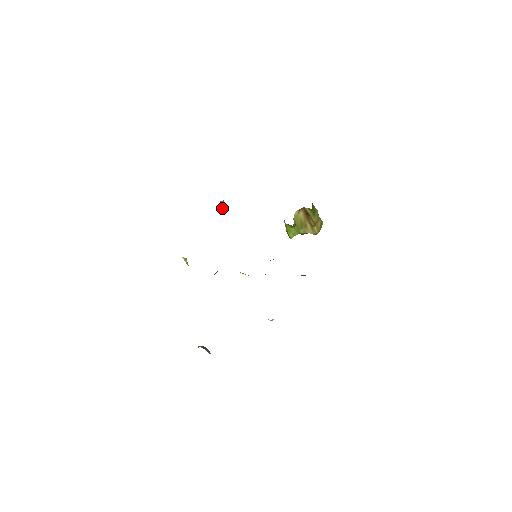
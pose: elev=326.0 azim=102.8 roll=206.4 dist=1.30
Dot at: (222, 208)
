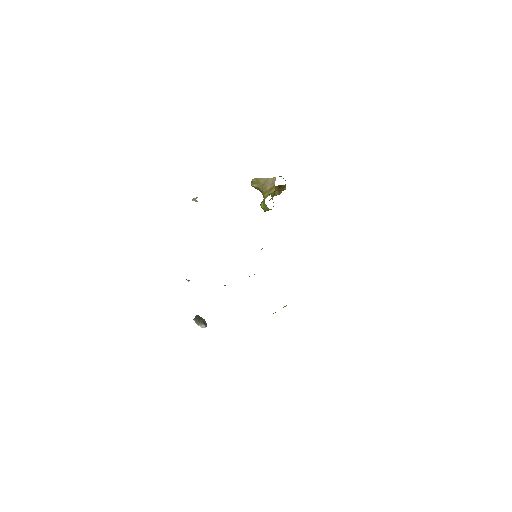
Dot at: occluded
